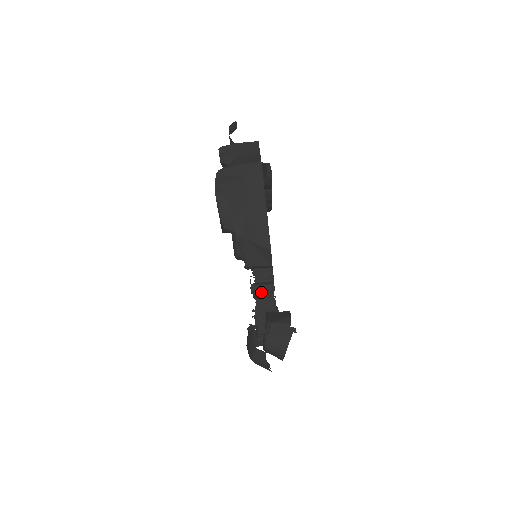
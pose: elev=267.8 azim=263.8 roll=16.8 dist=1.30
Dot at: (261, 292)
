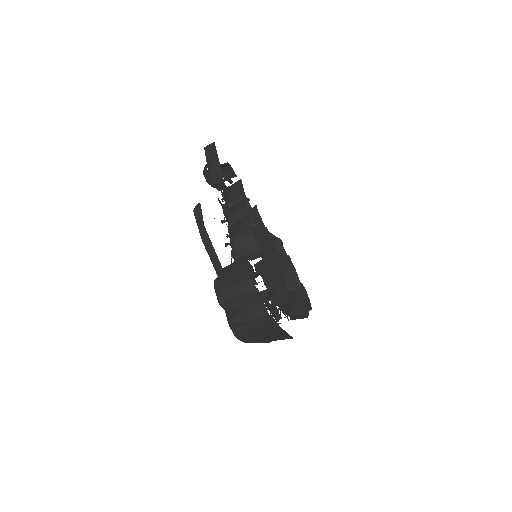
Dot at: occluded
